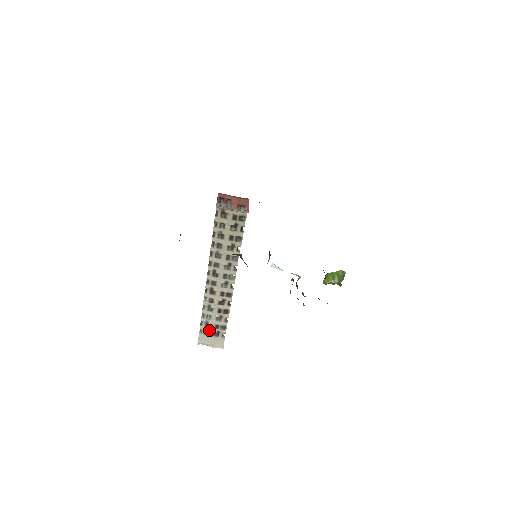
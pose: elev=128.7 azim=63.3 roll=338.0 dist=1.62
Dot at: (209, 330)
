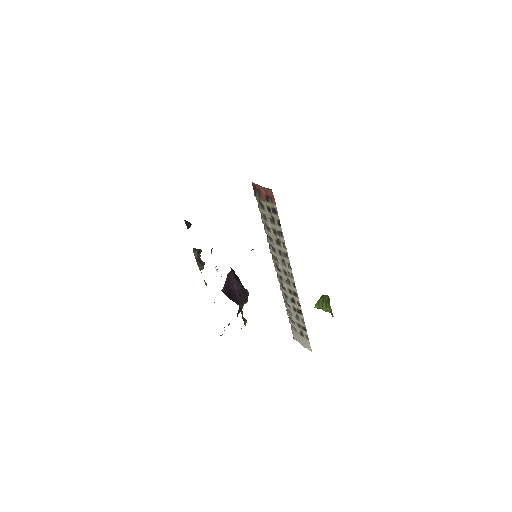
Dot at: (295, 327)
